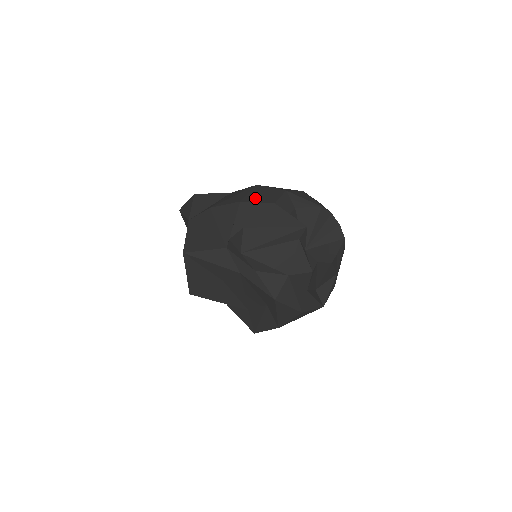
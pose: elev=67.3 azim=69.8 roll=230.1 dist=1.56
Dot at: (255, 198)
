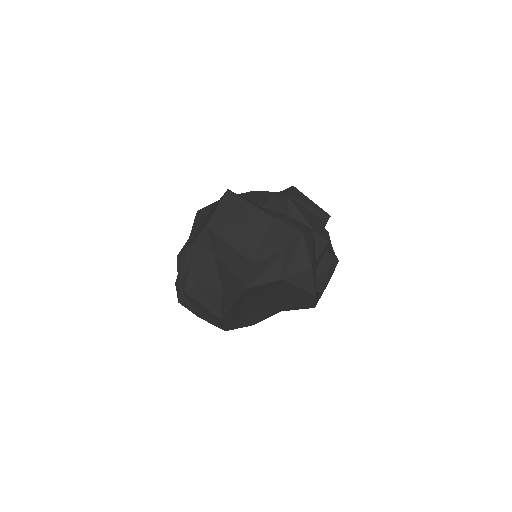
Dot at: occluded
